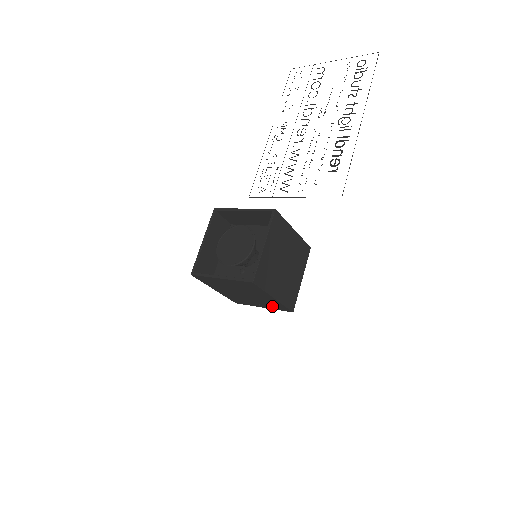
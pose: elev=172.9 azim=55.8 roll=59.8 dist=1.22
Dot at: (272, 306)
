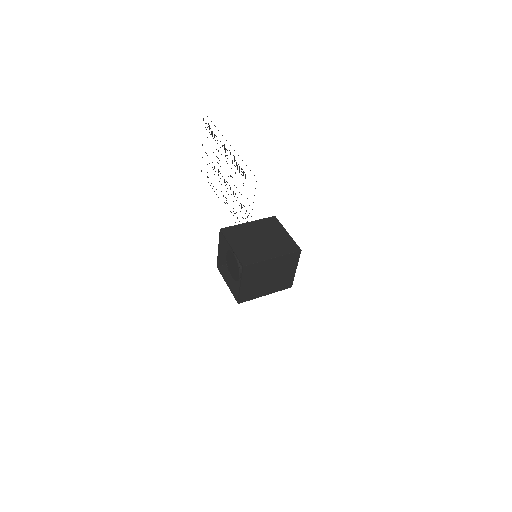
Dot at: (291, 263)
